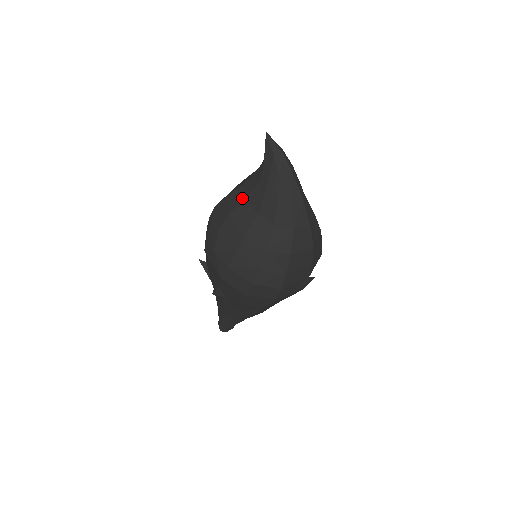
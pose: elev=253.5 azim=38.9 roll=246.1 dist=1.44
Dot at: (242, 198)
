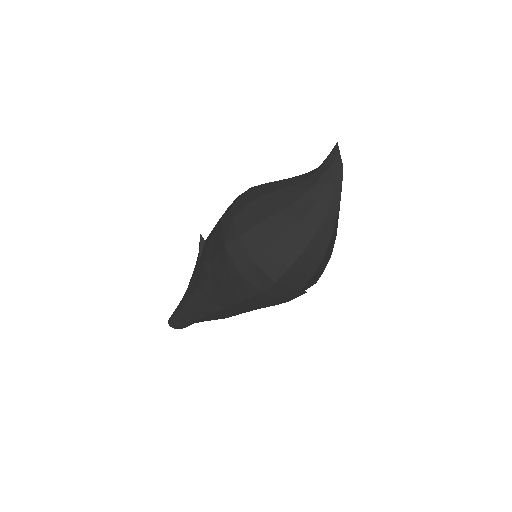
Dot at: (285, 186)
